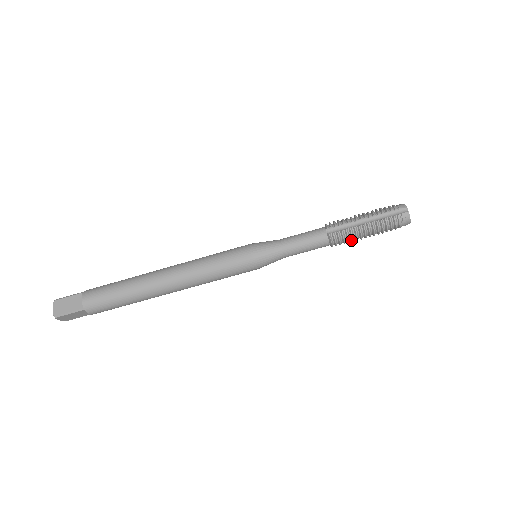
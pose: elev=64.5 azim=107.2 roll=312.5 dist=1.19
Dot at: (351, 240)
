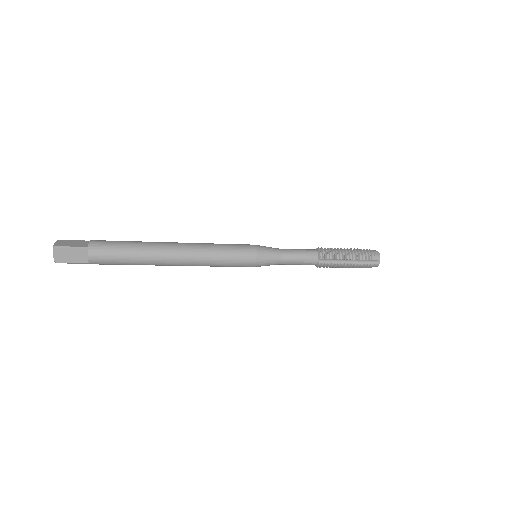
Dot at: occluded
